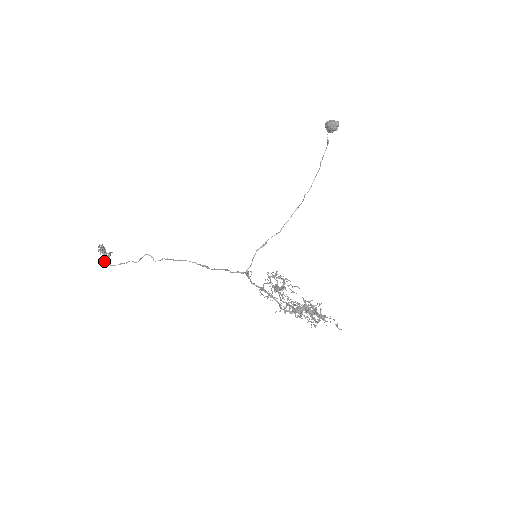
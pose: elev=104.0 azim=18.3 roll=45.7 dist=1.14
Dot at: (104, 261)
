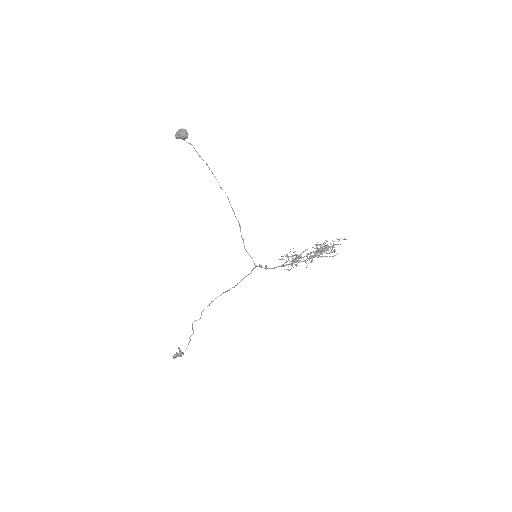
Dot at: (181, 356)
